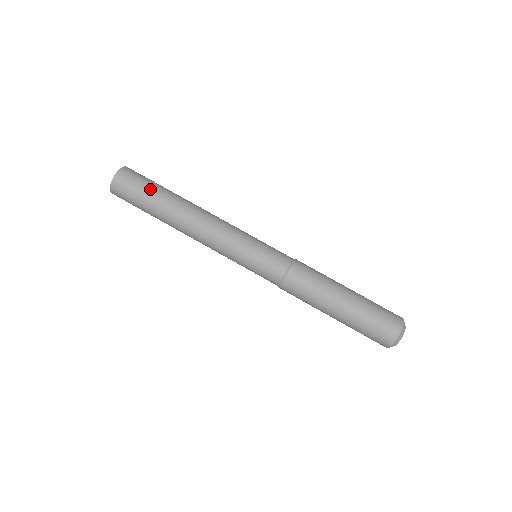
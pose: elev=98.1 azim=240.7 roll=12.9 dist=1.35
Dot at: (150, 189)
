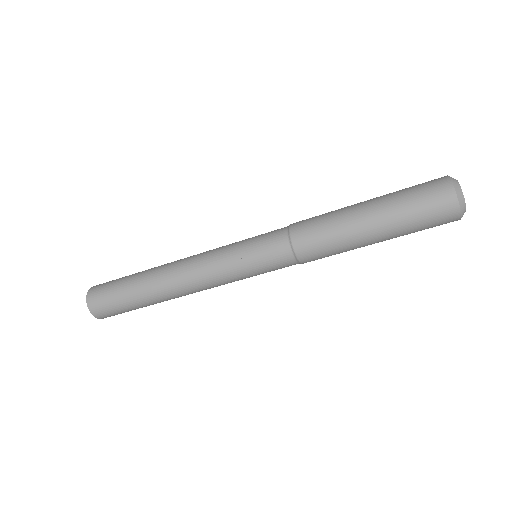
Dot at: (129, 308)
